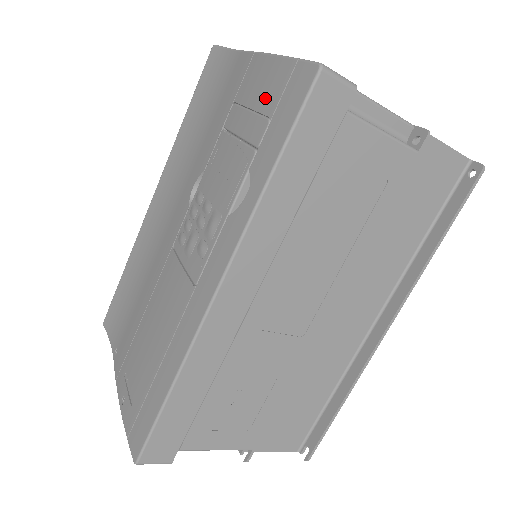
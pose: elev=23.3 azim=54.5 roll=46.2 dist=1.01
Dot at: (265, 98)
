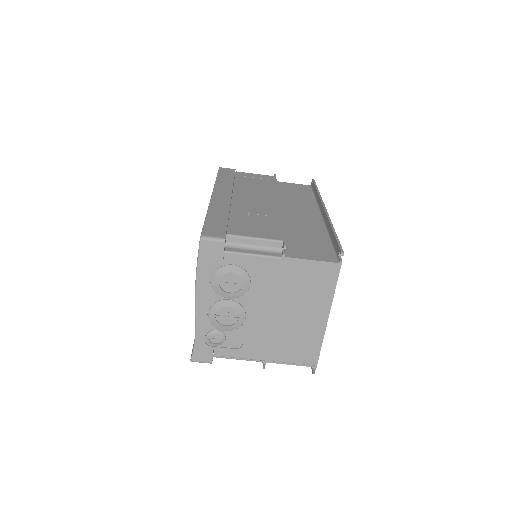
Dot at: occluded
